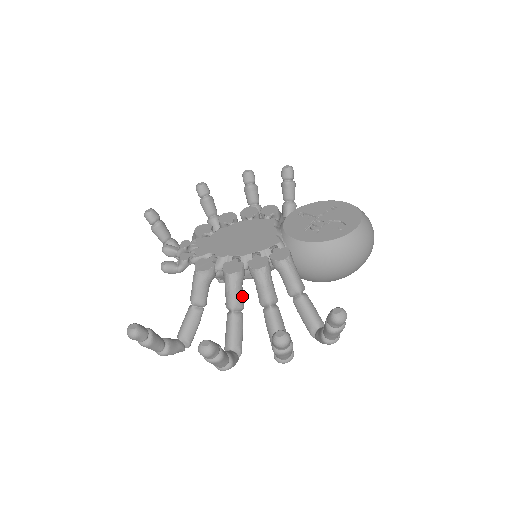
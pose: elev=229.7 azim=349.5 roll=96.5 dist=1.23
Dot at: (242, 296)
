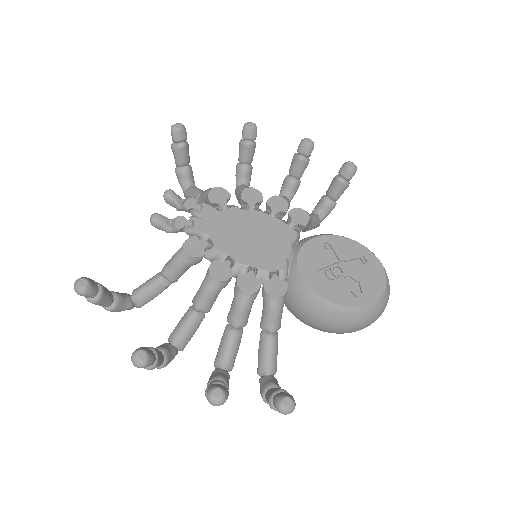
Dot at: occluded
